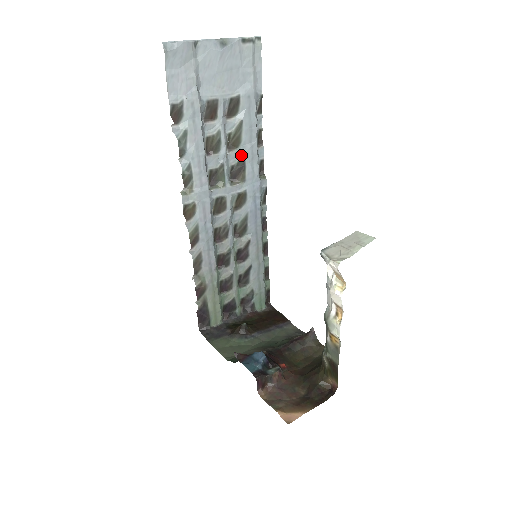
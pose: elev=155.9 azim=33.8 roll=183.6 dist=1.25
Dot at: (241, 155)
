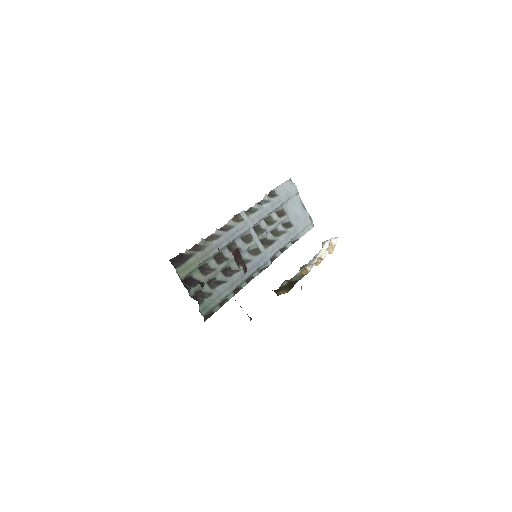
Dot at: (274, 240)
